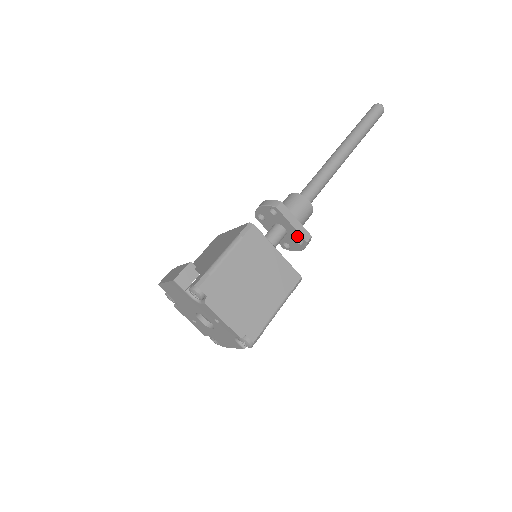
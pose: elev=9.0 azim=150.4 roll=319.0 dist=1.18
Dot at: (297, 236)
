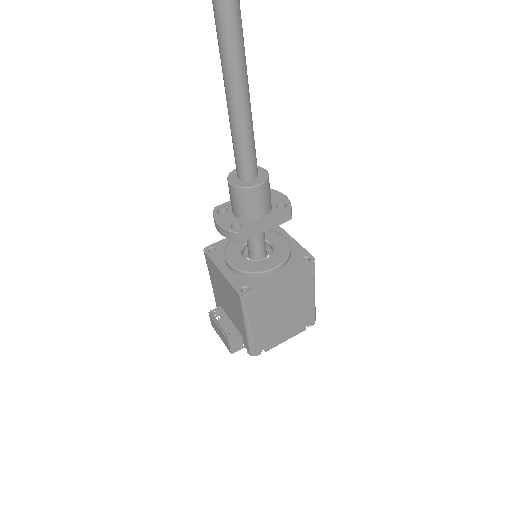
Dot at: occluded
